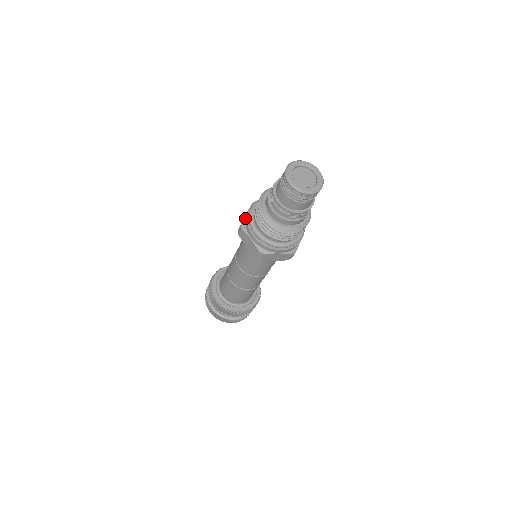
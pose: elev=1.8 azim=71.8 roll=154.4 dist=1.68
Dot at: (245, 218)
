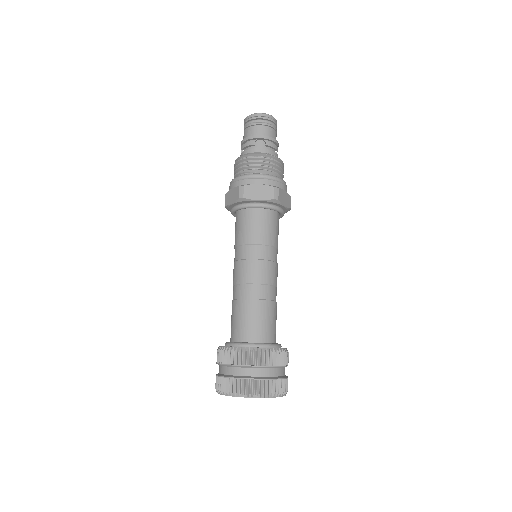
Dot at: occluded
